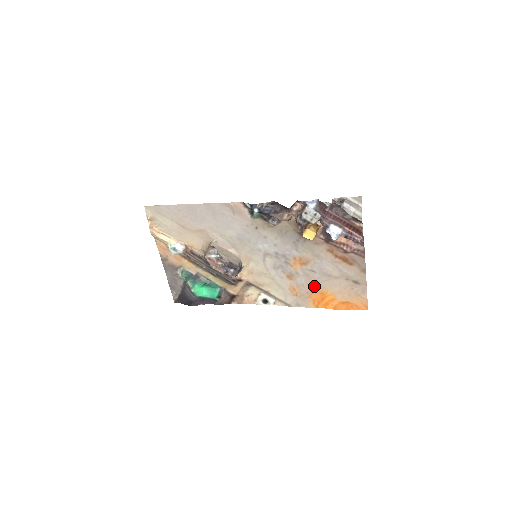
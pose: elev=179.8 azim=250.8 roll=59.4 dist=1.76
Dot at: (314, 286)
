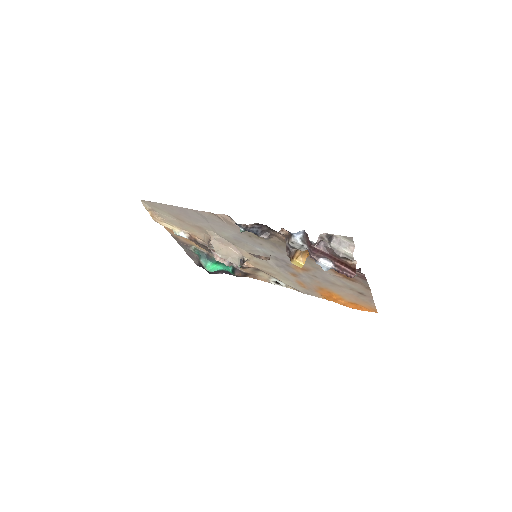
Dot at: (320, 286)
